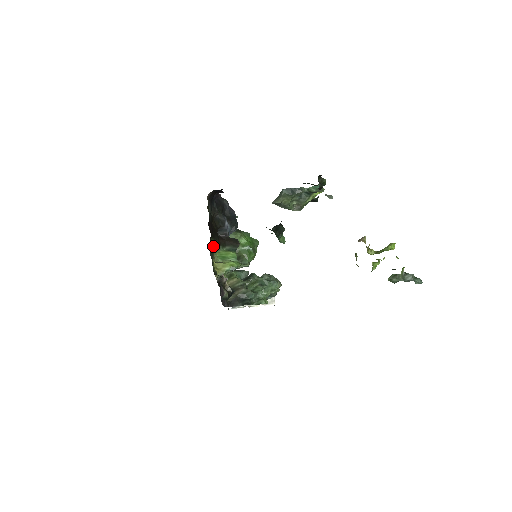
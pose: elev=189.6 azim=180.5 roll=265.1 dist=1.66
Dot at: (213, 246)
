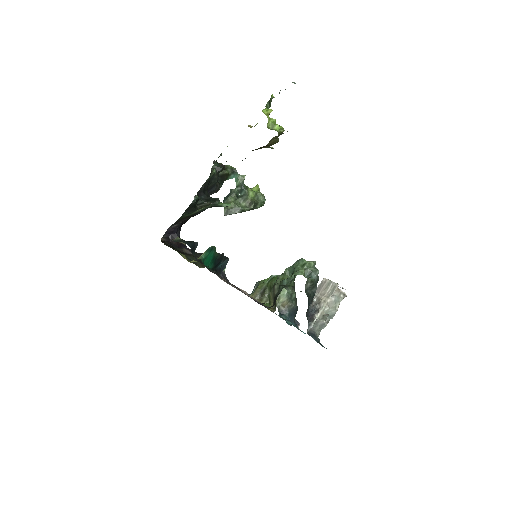
Dot at: (189, 260)
